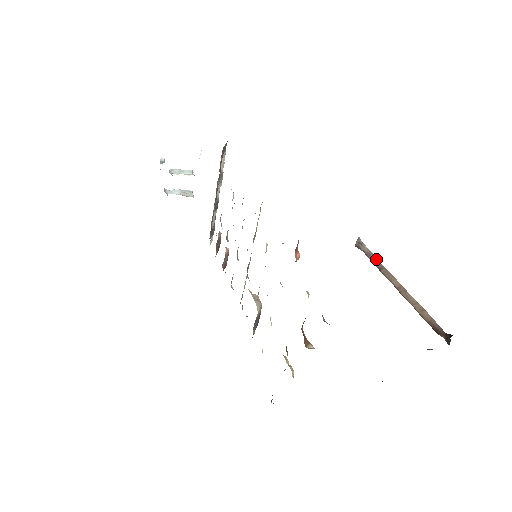
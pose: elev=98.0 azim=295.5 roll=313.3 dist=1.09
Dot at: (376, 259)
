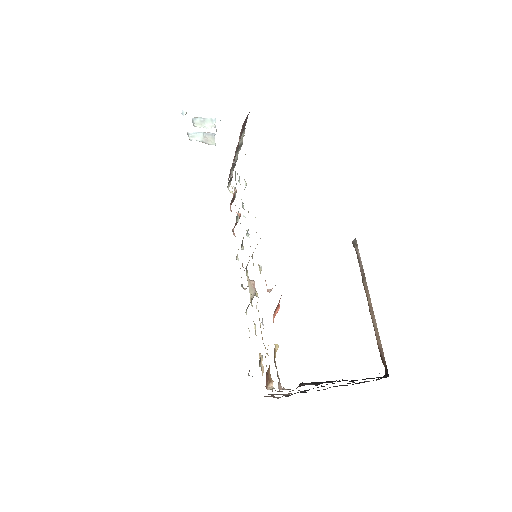
Dot at: occluded
